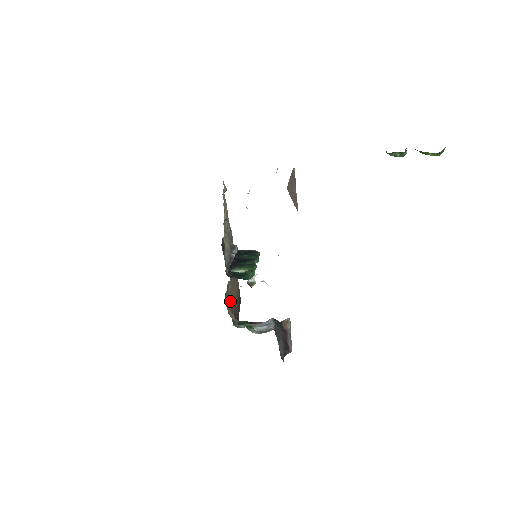
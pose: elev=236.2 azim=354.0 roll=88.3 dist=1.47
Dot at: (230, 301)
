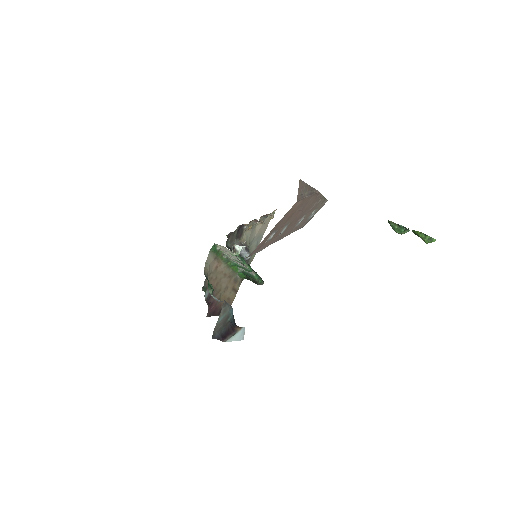
Dot at: (214, 273)
